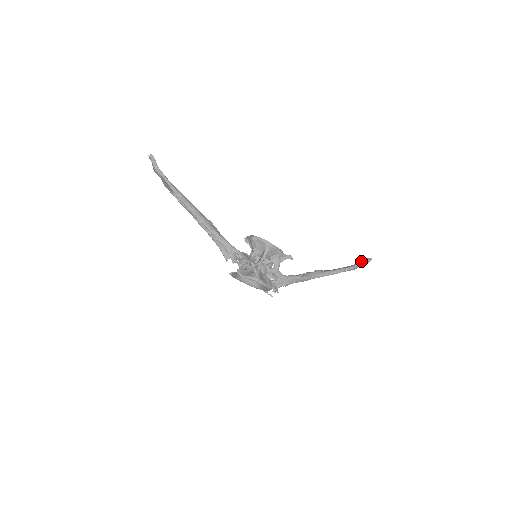
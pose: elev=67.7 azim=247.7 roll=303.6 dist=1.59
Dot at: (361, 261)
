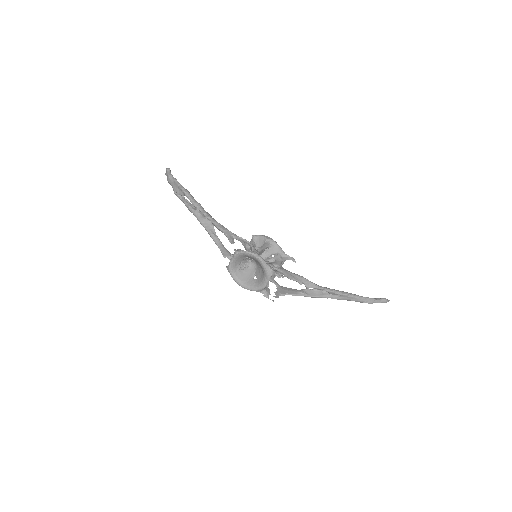
Dot at: (377, 298)
